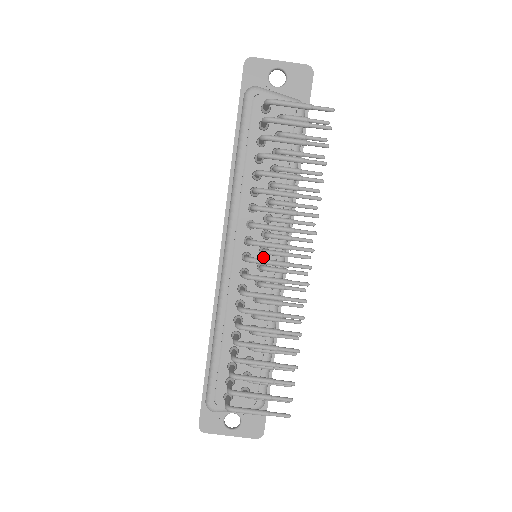
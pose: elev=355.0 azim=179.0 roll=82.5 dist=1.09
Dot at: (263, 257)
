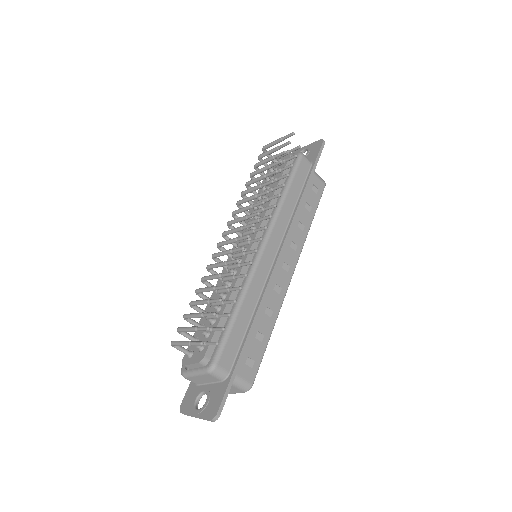
Dot at: occluded
